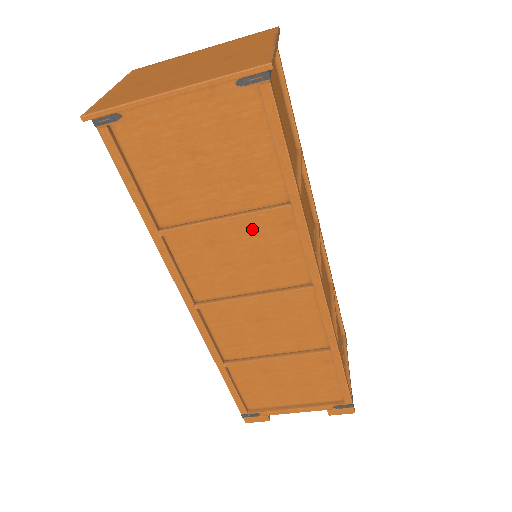
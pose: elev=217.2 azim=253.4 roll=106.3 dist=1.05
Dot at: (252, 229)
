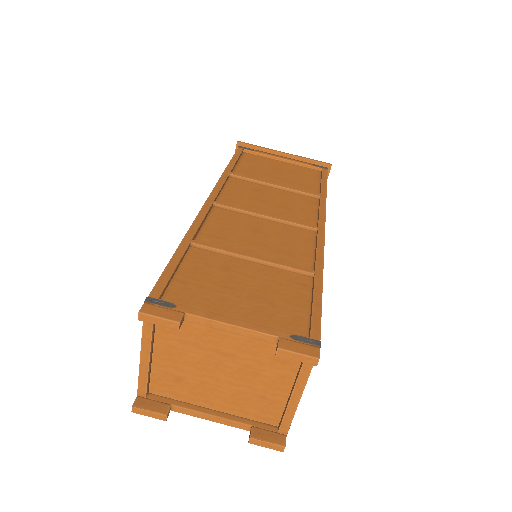
Dot at: (288, 196)
